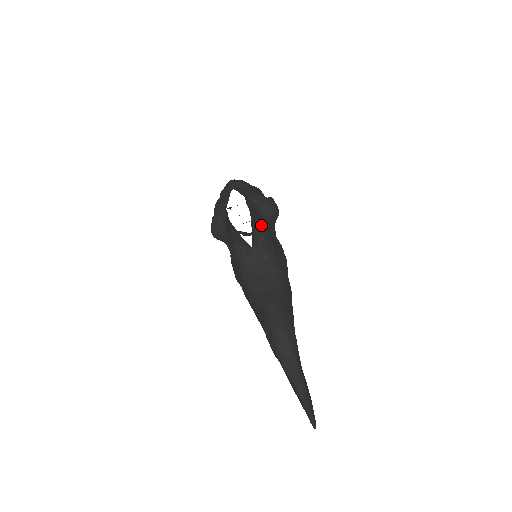
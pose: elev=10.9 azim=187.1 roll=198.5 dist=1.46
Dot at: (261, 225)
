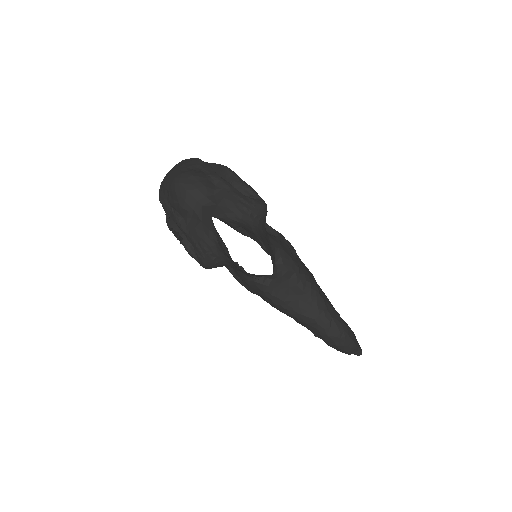
Dot at: (269, 244)
